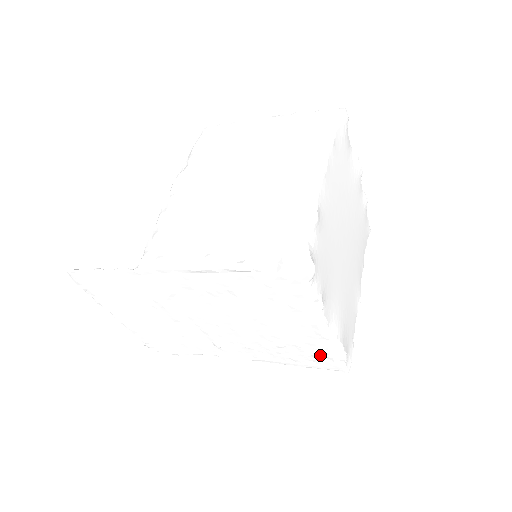
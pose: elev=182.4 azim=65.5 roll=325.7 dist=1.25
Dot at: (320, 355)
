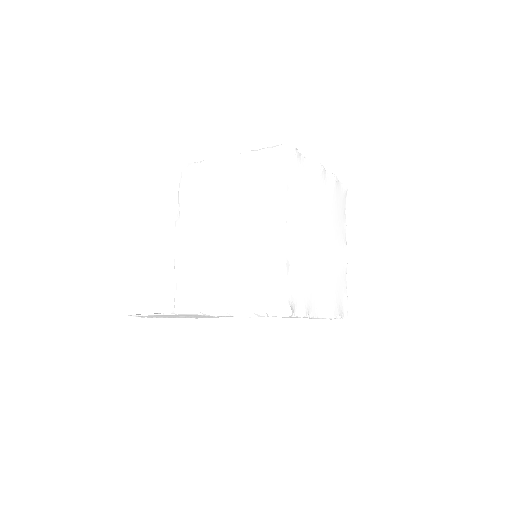
Dot at: occluded
